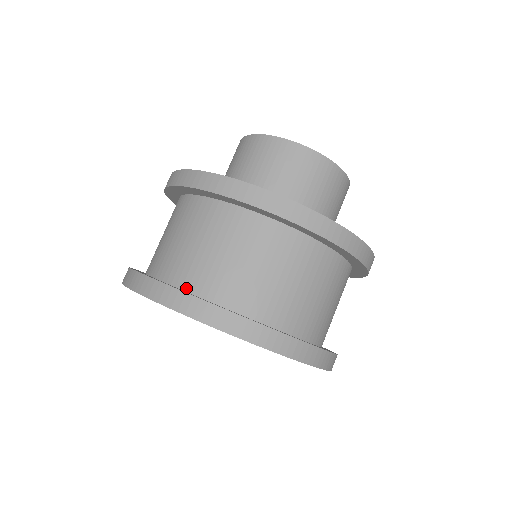
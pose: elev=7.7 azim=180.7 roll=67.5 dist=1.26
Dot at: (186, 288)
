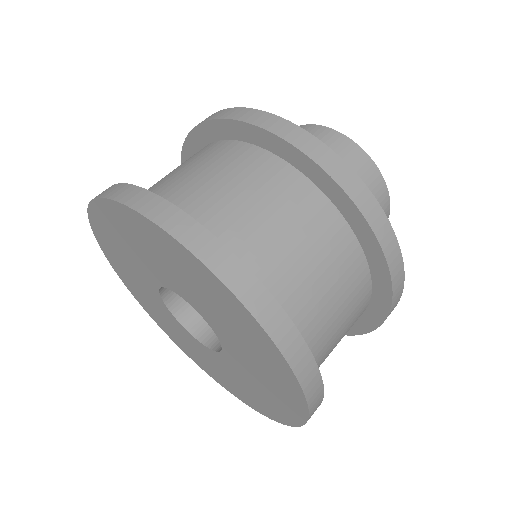
Dot at: occluded
